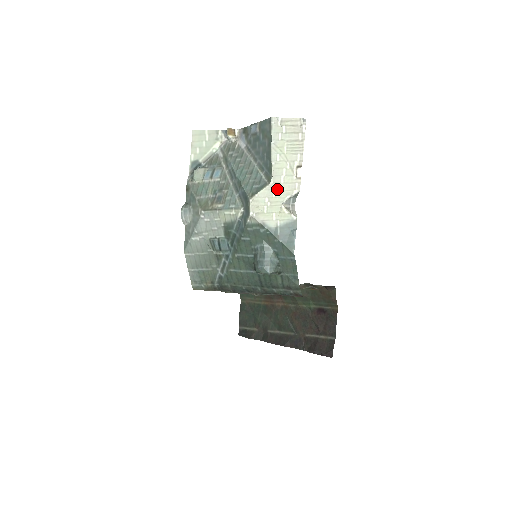
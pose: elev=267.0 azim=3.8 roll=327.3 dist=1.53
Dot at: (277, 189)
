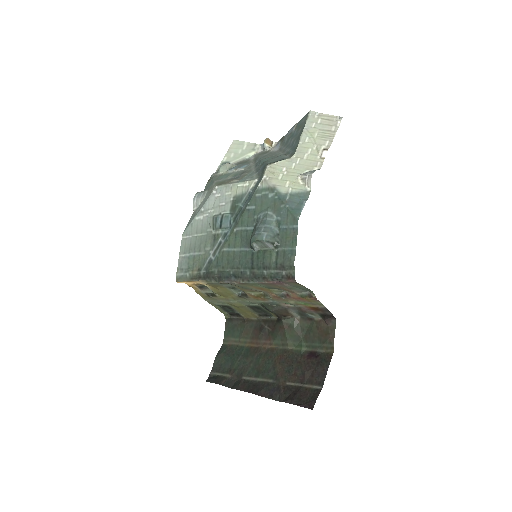
Dot at: (298, 163)
